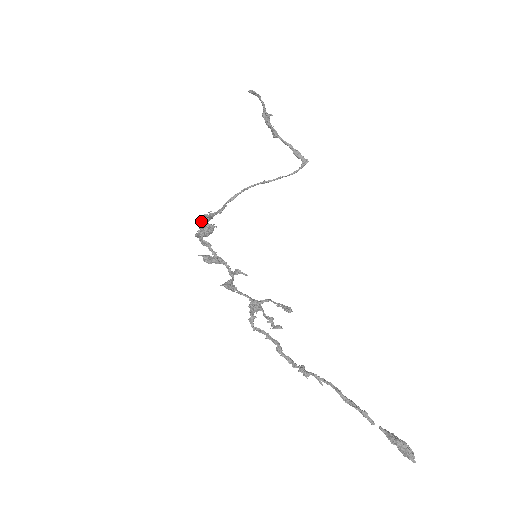
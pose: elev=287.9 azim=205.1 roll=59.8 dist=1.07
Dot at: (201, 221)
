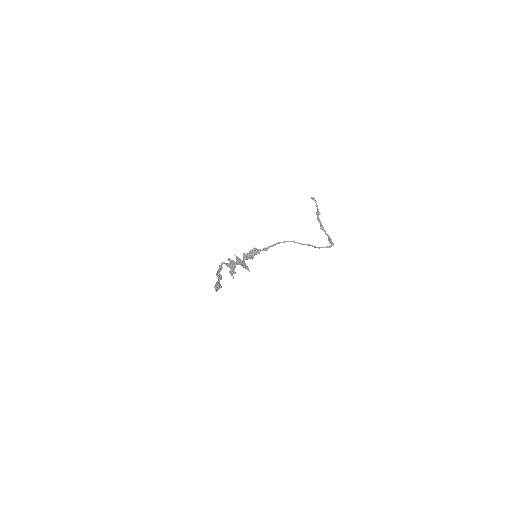
Dot at: occluded
